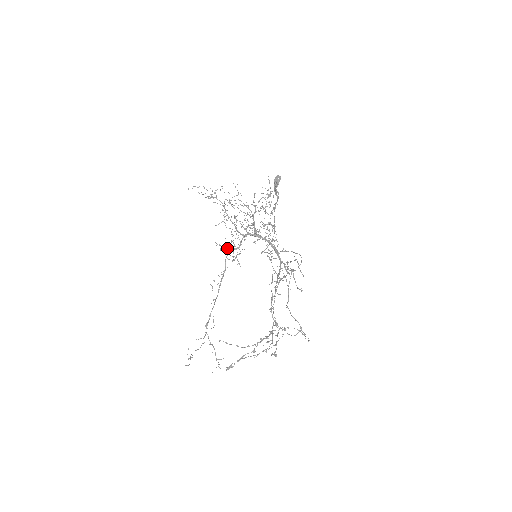
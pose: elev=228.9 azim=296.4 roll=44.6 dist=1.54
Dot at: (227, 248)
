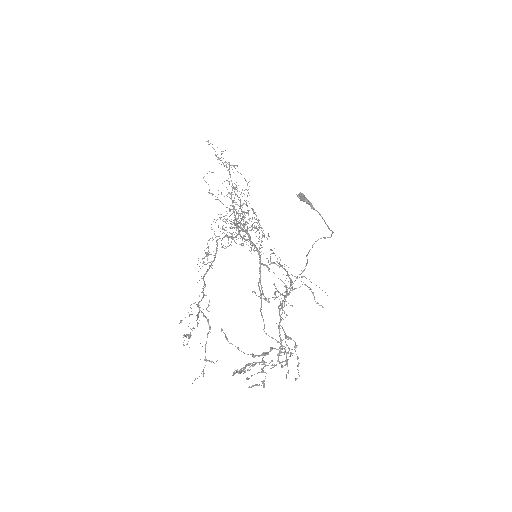
Dot at: occluded
